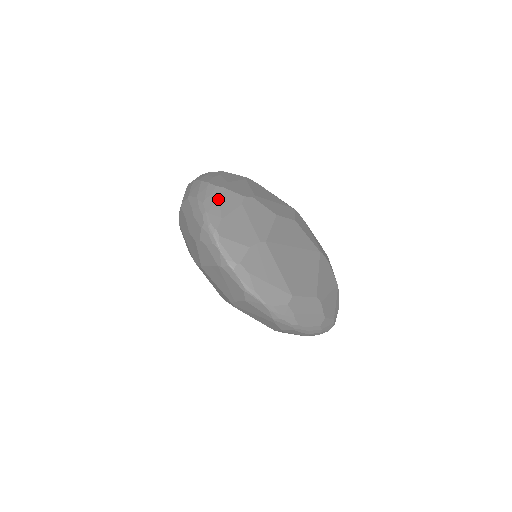
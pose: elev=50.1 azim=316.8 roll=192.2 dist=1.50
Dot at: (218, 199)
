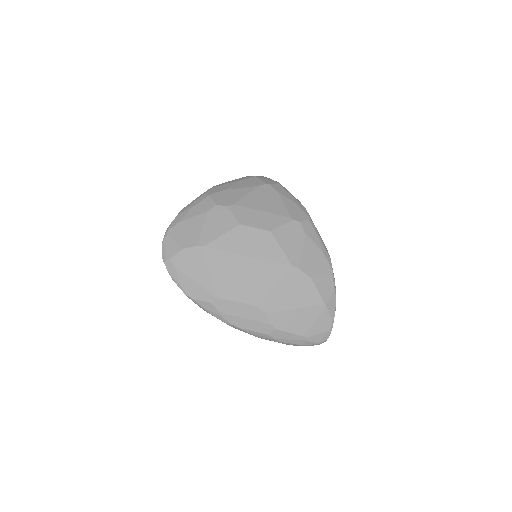
Dot at: (194, 205)
